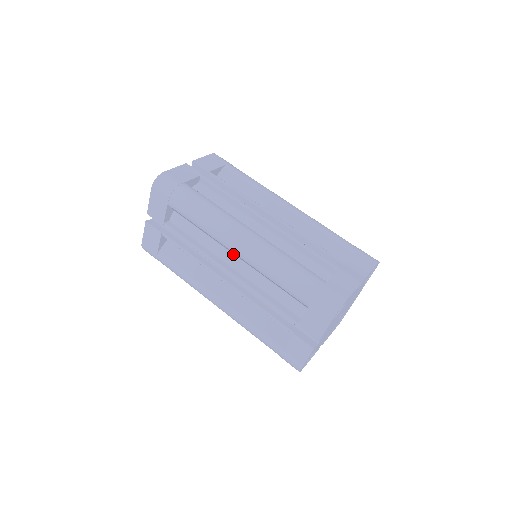
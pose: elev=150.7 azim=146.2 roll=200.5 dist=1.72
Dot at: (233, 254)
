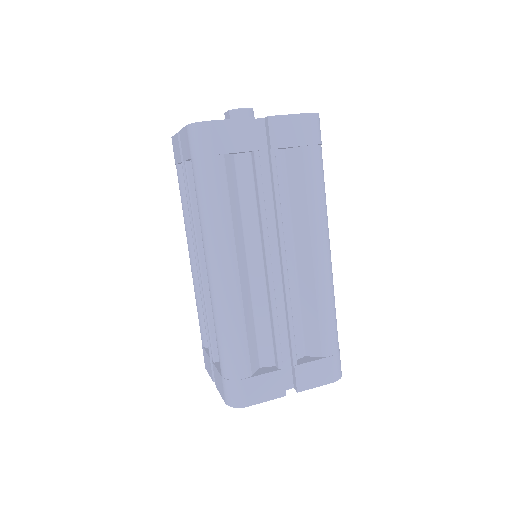
Dot at: occluded
